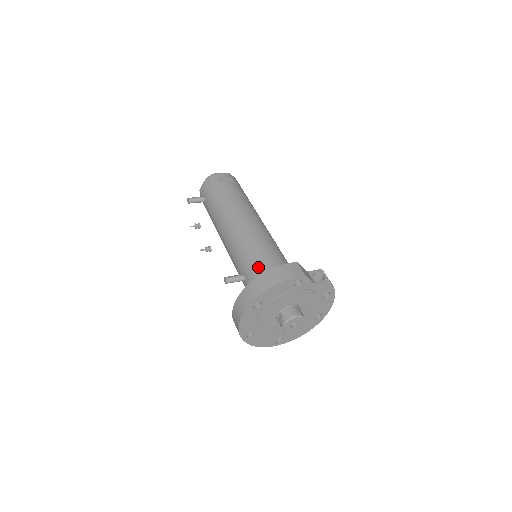
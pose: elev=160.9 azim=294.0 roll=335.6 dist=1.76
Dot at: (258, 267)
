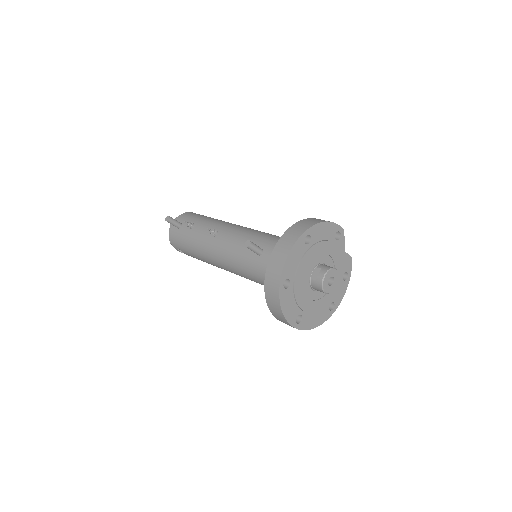
Dot at: occluded
